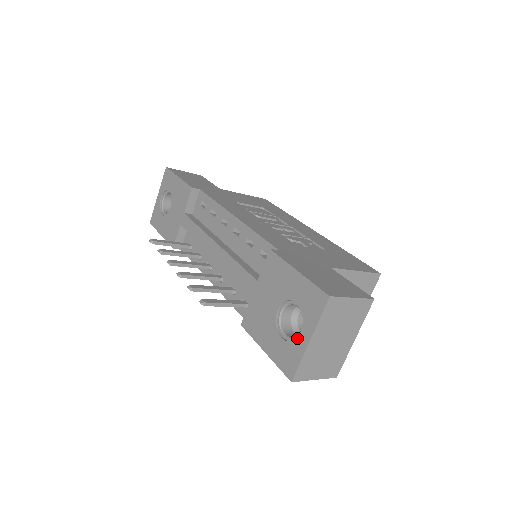
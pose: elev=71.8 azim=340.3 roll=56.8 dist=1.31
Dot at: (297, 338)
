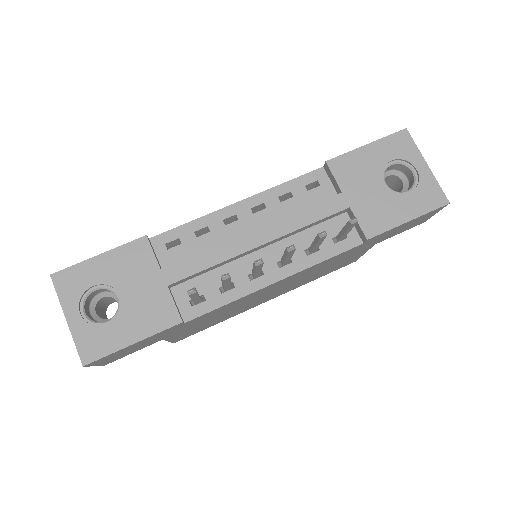
Dot at: (419, 176)
